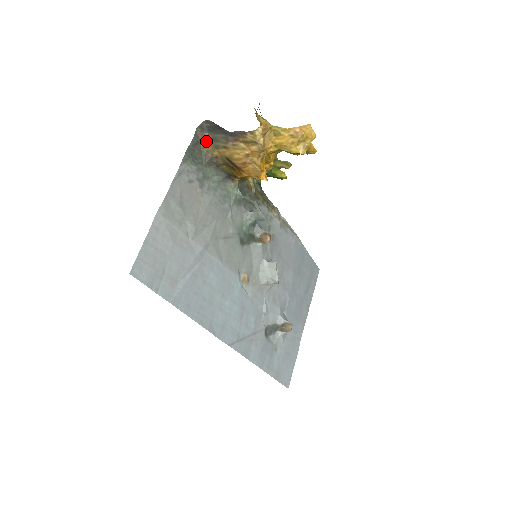
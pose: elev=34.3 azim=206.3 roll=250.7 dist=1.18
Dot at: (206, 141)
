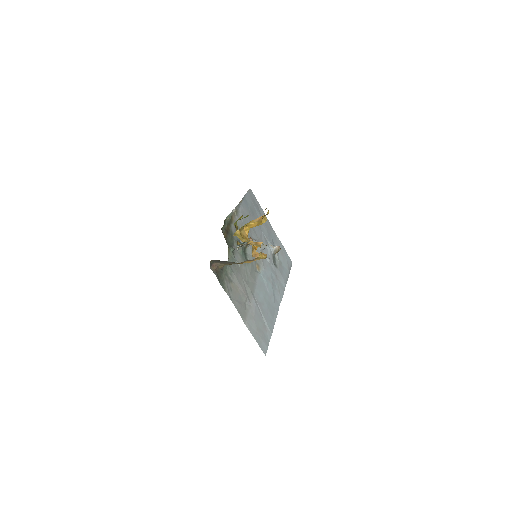
Dot at: (217, 266)
